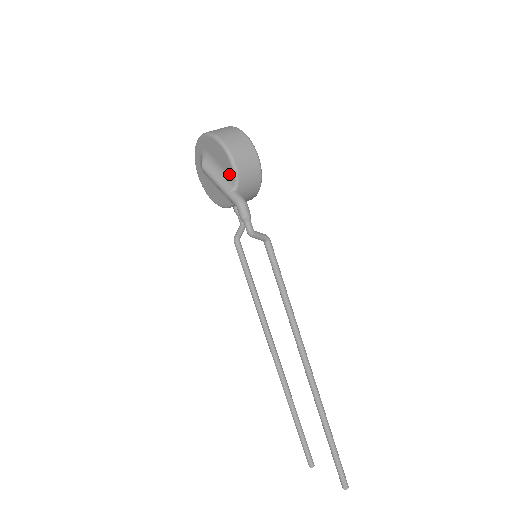
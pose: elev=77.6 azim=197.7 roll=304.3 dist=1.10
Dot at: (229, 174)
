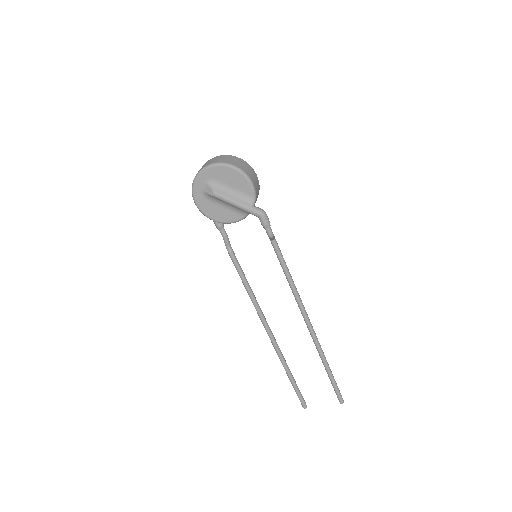
Dot at: (246, 193)
